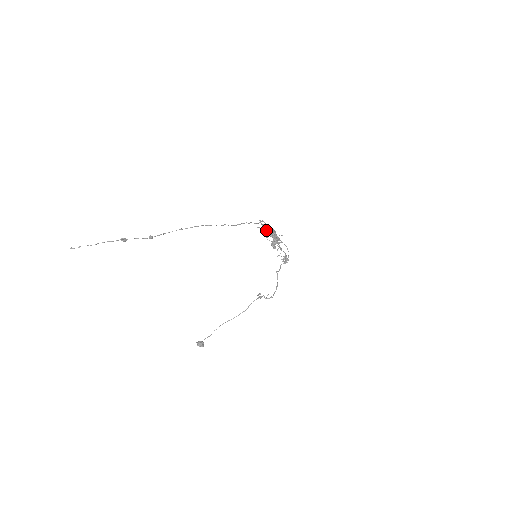
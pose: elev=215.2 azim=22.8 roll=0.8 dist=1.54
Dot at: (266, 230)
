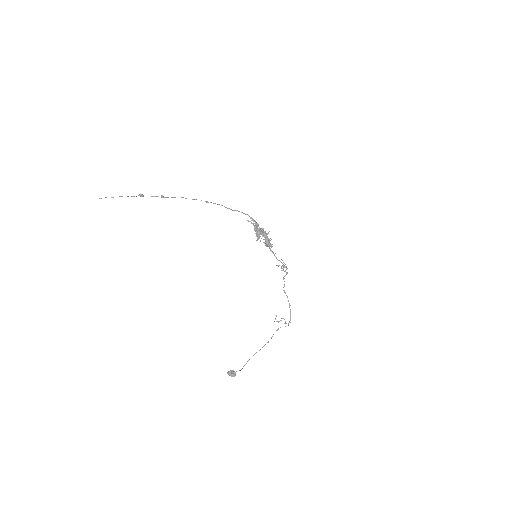
Dot at: occluded
